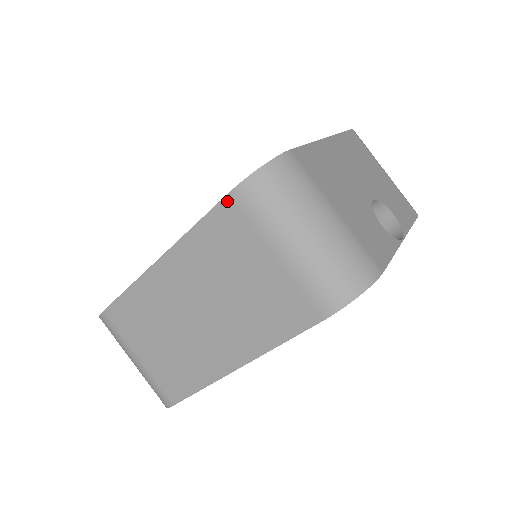
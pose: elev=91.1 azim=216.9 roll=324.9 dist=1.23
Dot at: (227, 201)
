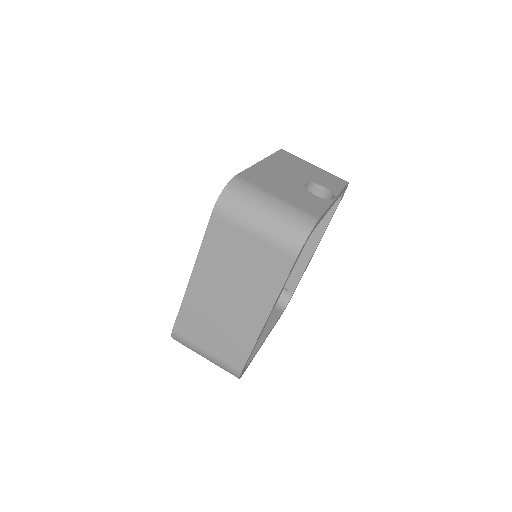
Dot at: (213, 219)
